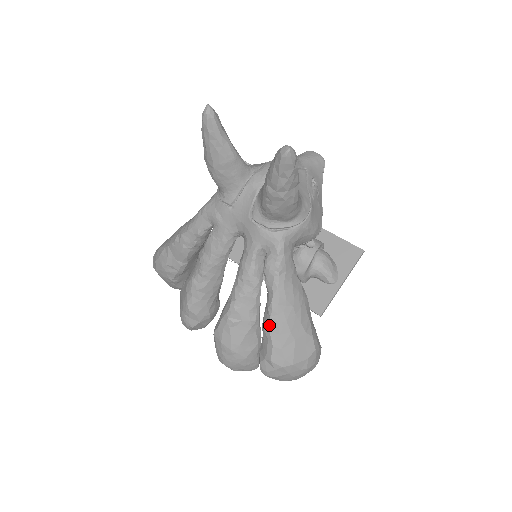
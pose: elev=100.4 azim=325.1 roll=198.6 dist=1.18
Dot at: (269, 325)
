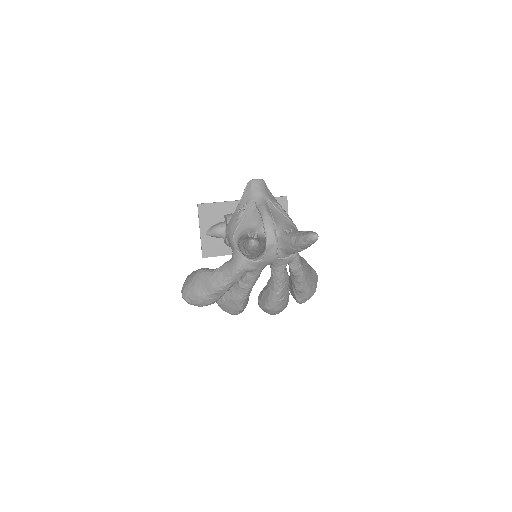
Dot at: (303, 288)
